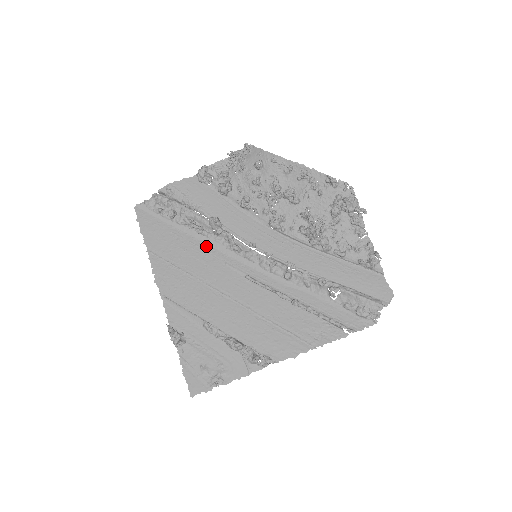
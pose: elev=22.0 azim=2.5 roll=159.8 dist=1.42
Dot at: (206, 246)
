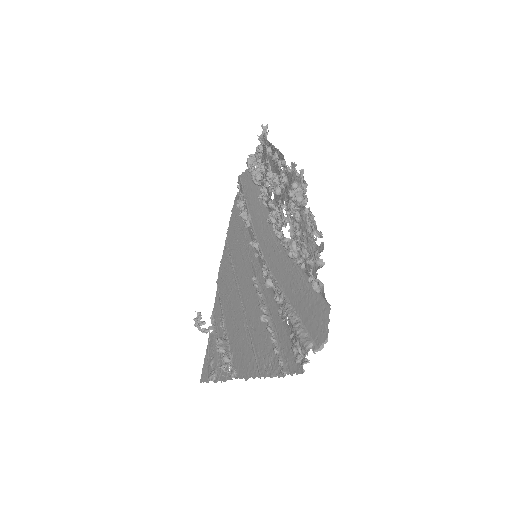
Dot at: (250, 240)
